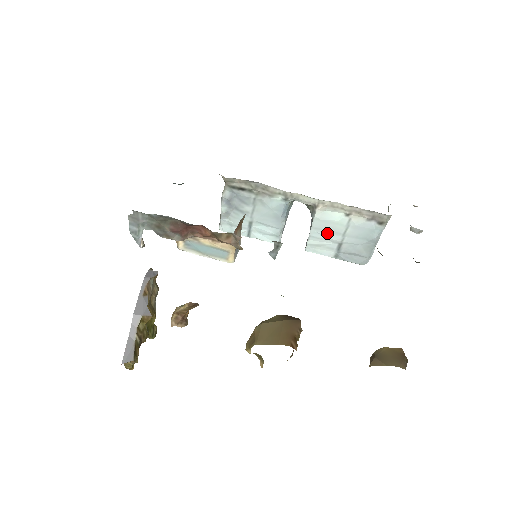
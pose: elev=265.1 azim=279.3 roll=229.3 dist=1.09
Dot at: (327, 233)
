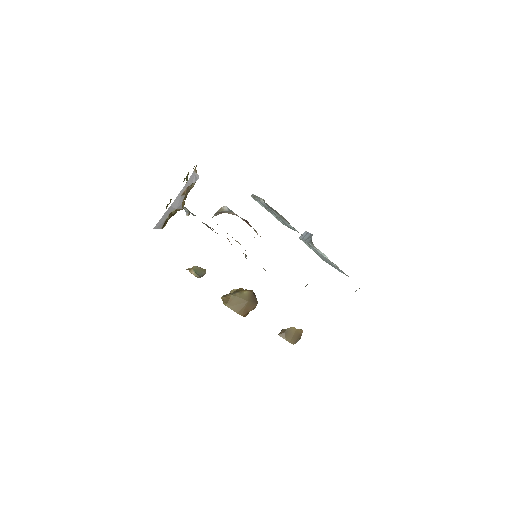
Dot at: (314, 250)
